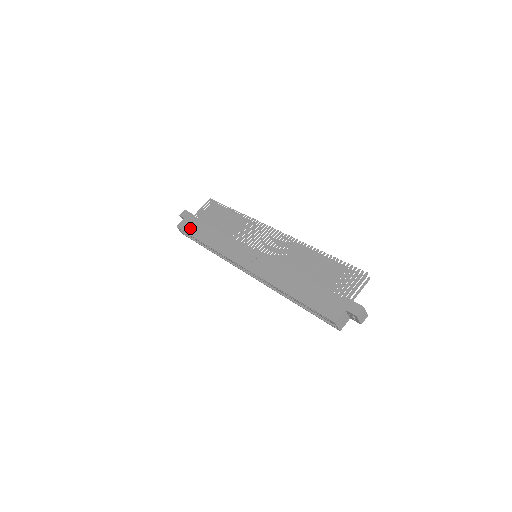
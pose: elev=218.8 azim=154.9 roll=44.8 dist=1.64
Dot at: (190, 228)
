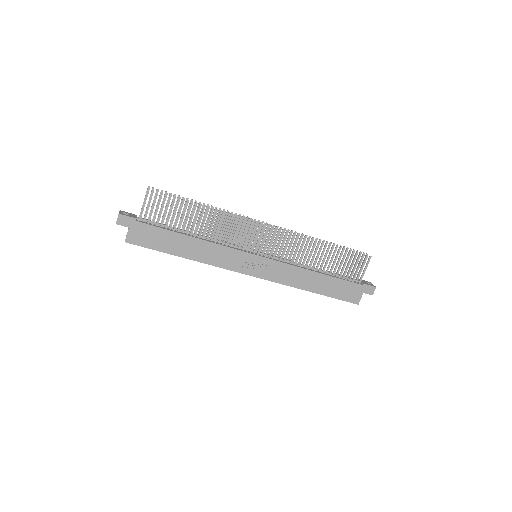
Dot at: (151, 242)
